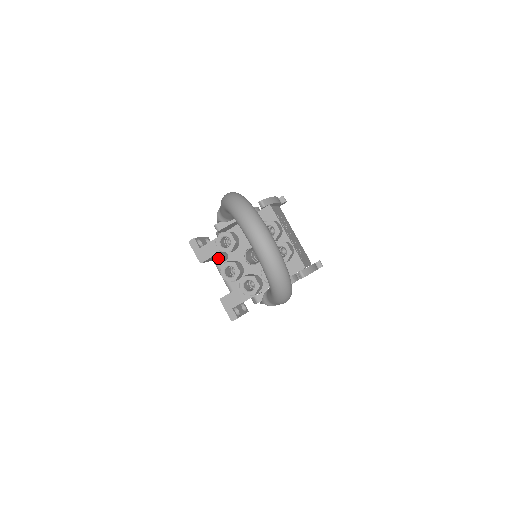
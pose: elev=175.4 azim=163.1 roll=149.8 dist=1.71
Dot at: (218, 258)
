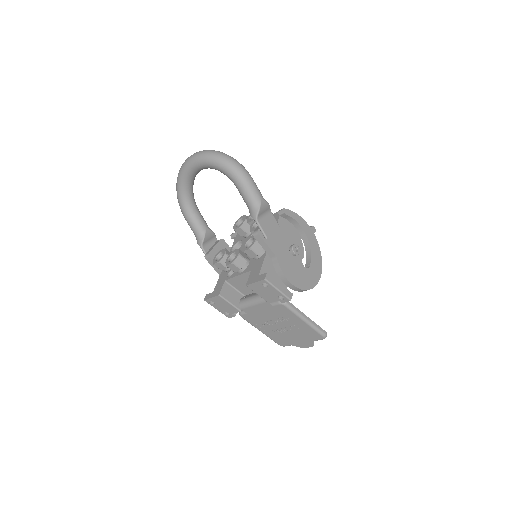
Dot at: (228, 278)
